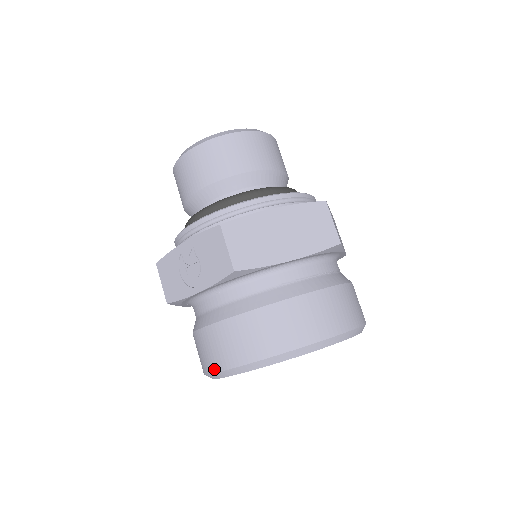
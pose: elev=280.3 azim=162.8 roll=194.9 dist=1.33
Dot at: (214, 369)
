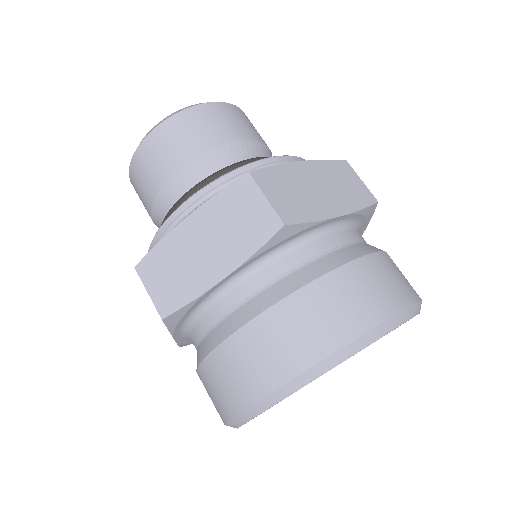
Dot at: occluded
